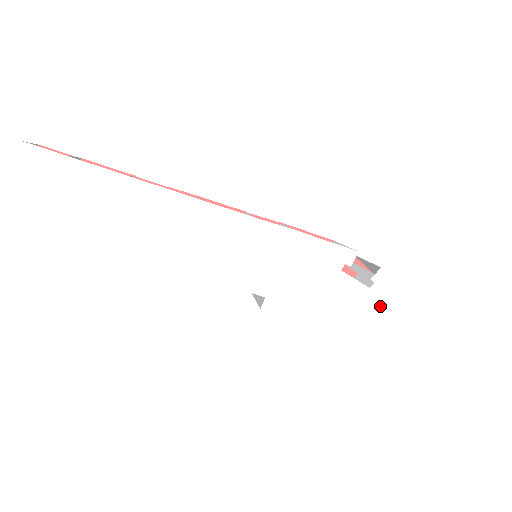
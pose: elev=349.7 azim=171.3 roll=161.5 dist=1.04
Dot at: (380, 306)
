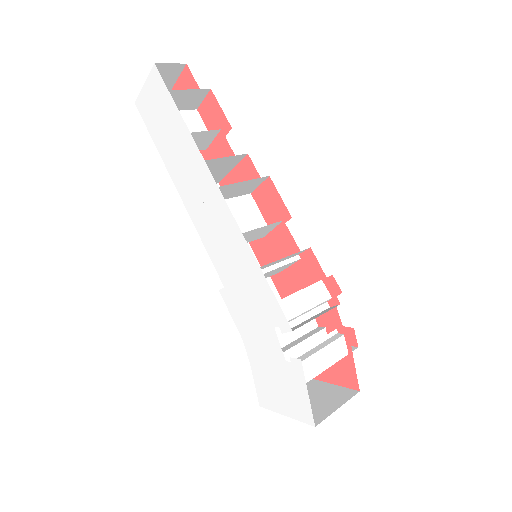
Dot at: (286, 380)
